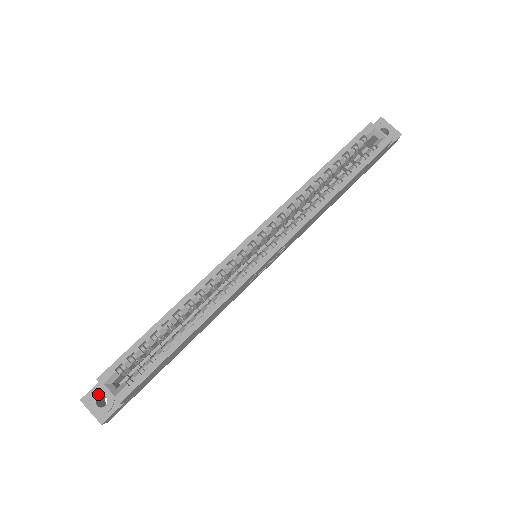
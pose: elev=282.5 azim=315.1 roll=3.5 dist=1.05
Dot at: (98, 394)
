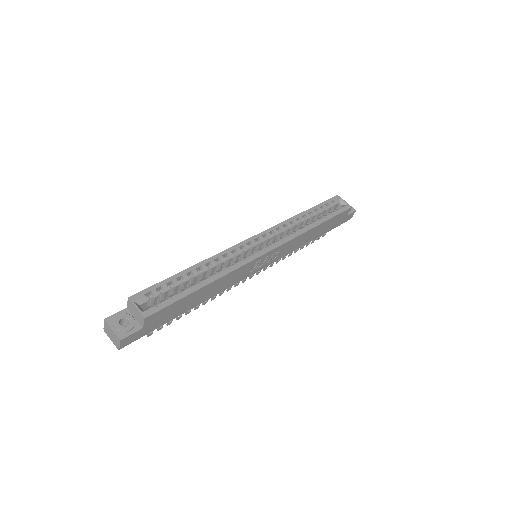
Dot at: (122, 316)
